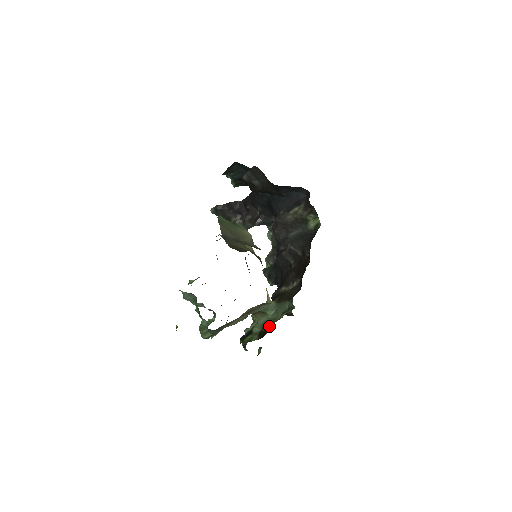
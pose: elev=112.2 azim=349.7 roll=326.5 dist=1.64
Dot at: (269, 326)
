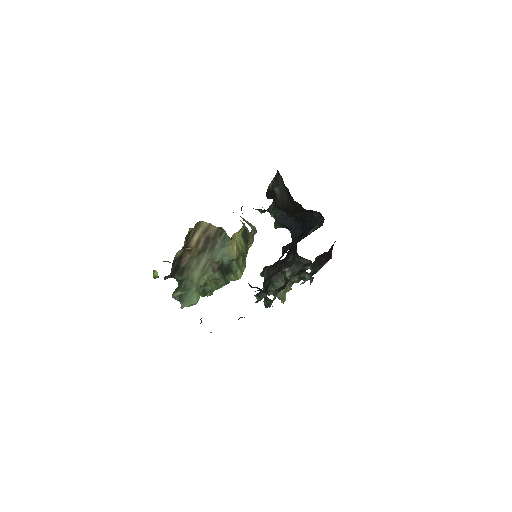
Dot at: occluded
